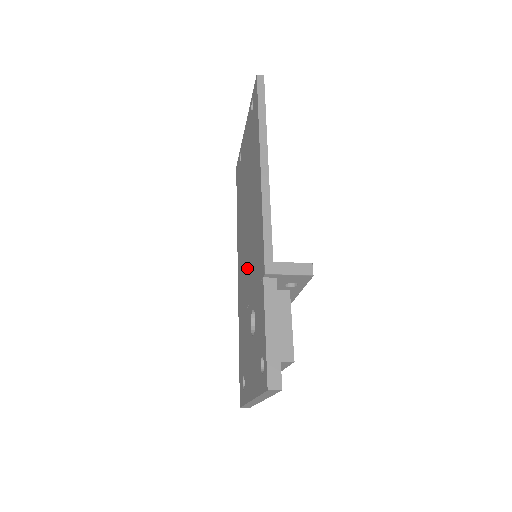
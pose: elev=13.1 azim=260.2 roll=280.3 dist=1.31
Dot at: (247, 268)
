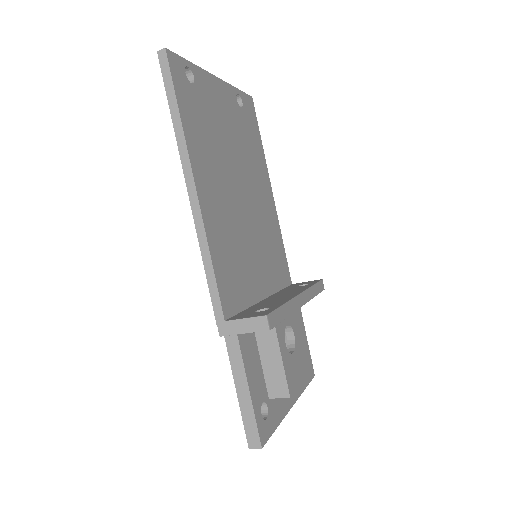
Dot at: occluded
